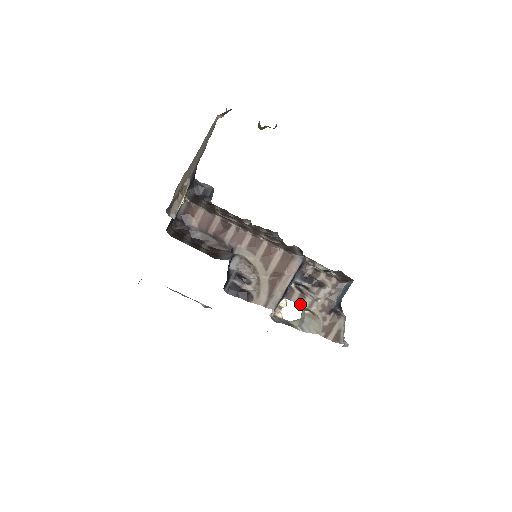
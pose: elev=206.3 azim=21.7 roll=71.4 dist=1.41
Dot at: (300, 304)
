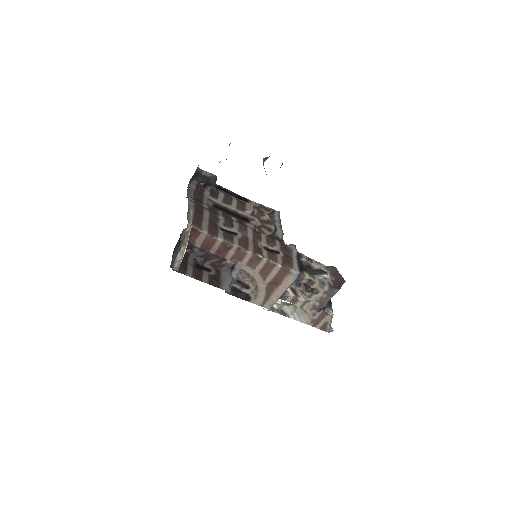
Dot at: occluded
